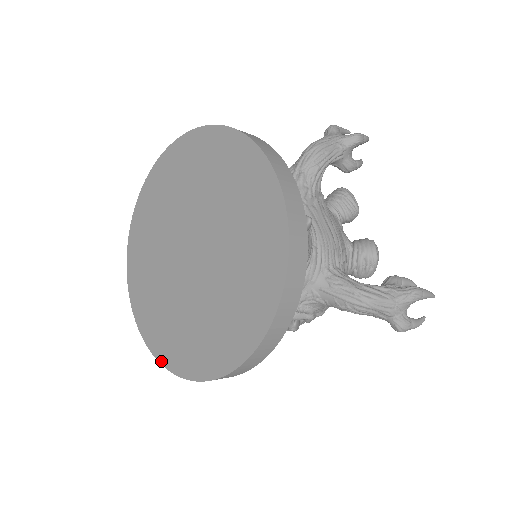
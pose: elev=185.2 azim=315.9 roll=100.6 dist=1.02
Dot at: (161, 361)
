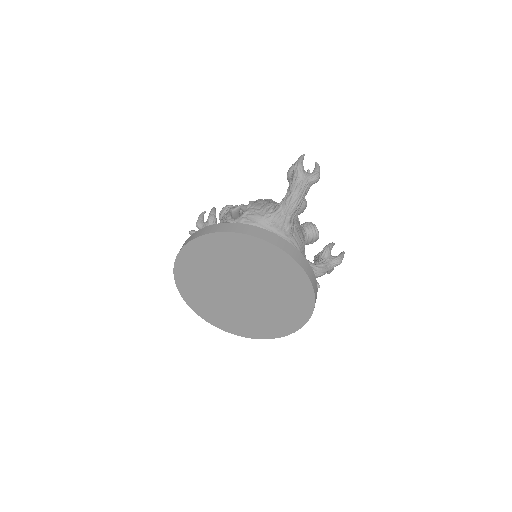
Dot at: (218, 327)
